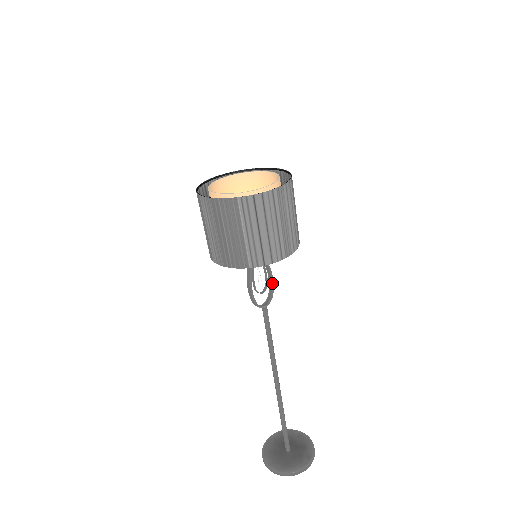
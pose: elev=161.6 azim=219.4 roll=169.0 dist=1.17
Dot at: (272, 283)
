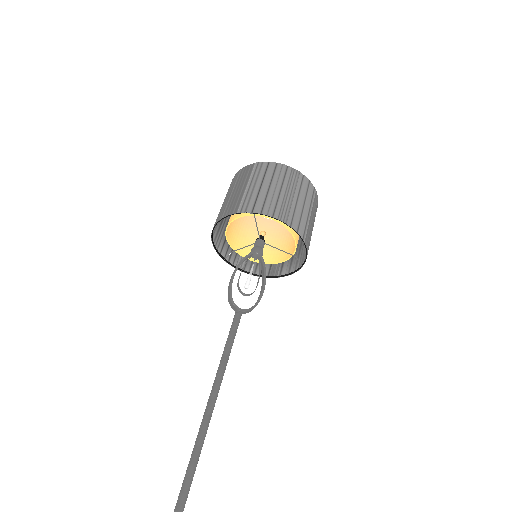
Dot at: (261, 293)
